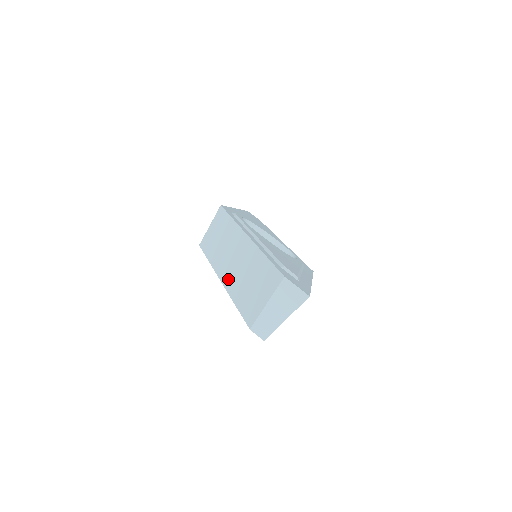
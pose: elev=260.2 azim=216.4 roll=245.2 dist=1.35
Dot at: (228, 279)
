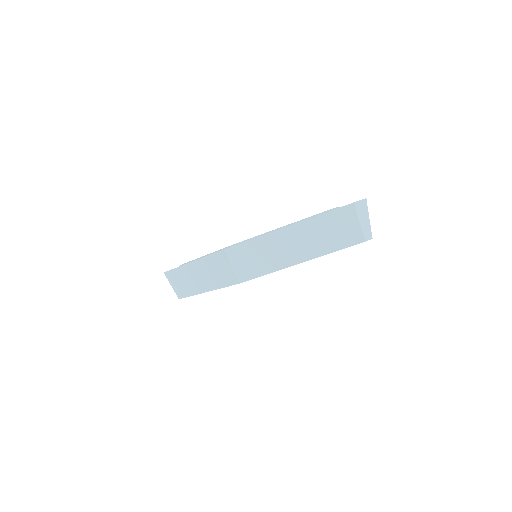
Dot at: (308, 254)
